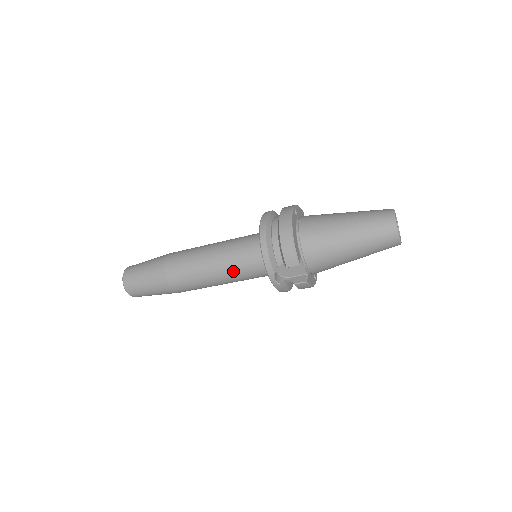
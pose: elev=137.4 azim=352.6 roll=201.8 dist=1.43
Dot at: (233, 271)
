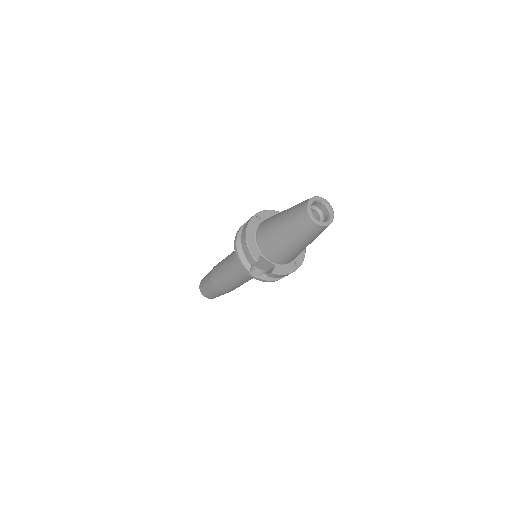
Dot at: (239, 272)
